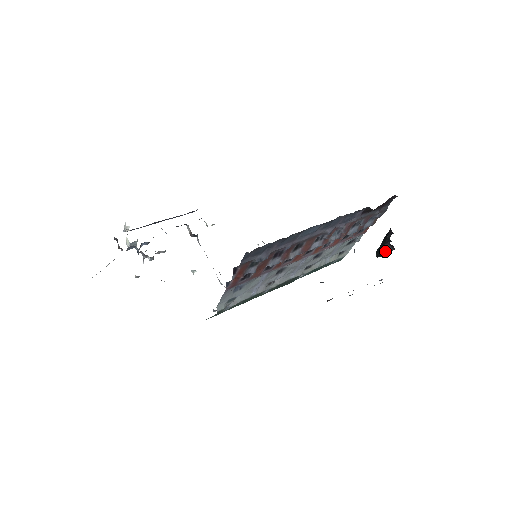
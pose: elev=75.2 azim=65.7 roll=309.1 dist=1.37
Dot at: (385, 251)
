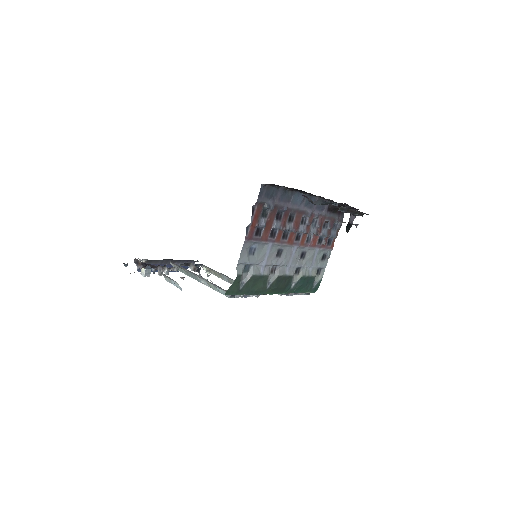
Dot at: (352, 218)
